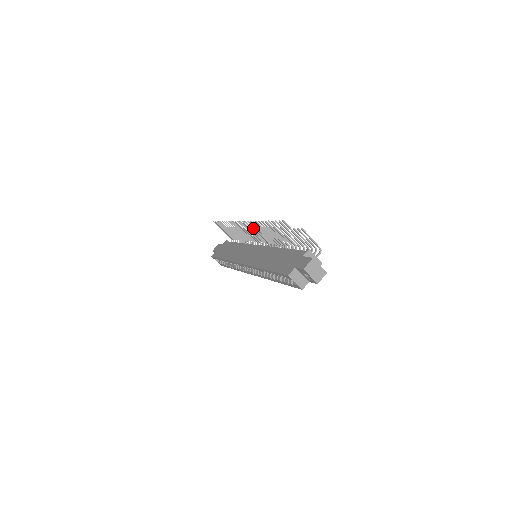
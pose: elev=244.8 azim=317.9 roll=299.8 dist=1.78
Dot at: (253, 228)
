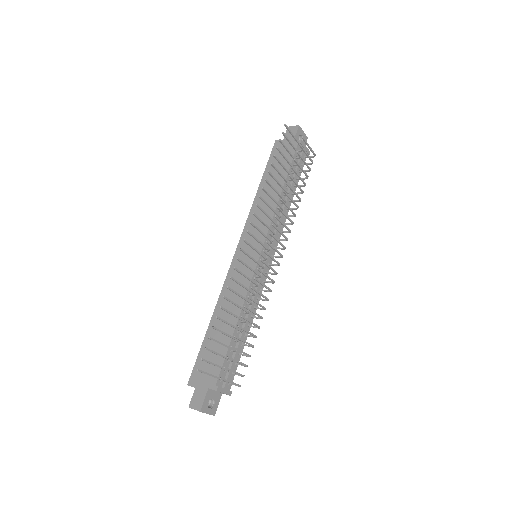
Dot at: (269, 234)
